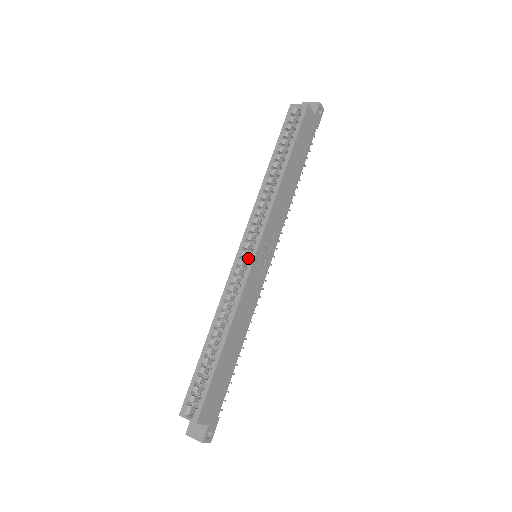
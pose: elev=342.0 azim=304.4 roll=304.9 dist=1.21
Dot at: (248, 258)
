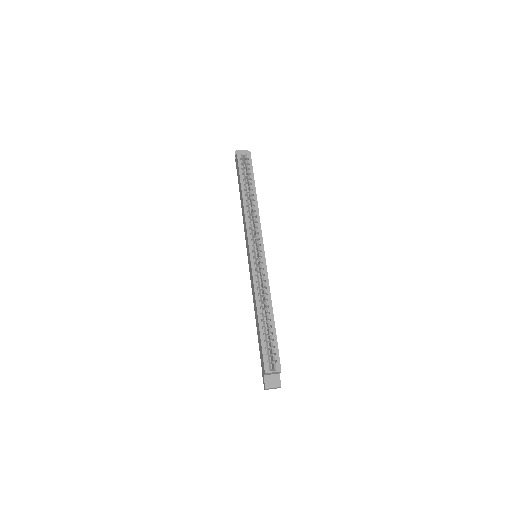
Dot at: (255, 258)
